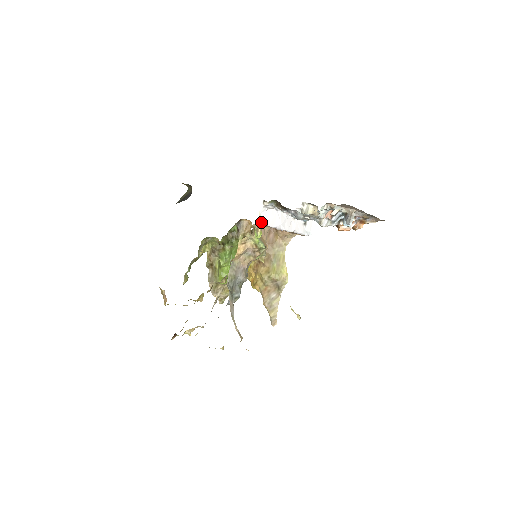
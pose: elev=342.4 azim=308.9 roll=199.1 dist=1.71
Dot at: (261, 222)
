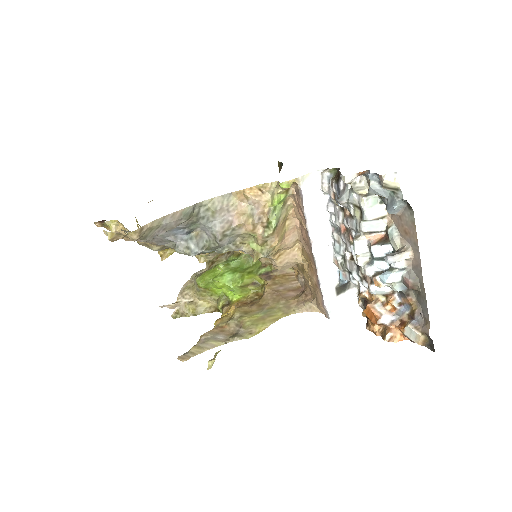
Dot at: (301, 179)
